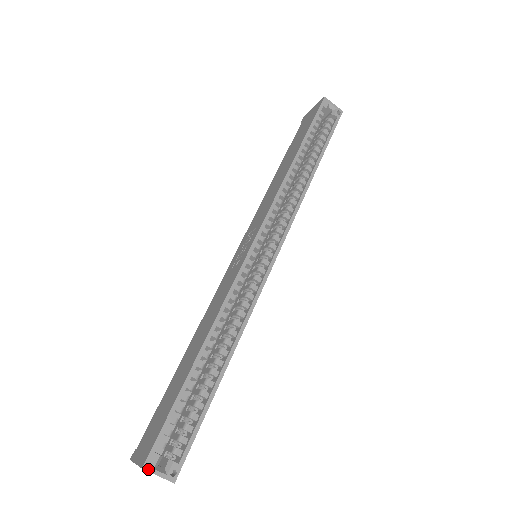
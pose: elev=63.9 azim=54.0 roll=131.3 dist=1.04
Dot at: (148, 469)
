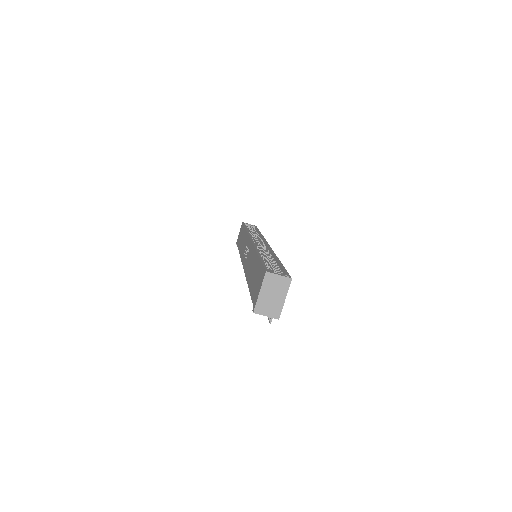
Dot at: (270, 272)
